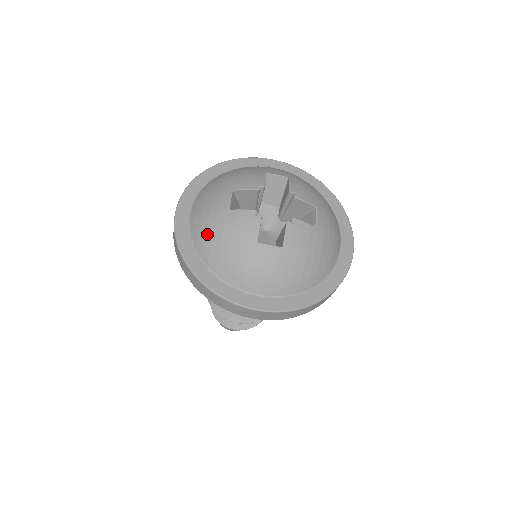
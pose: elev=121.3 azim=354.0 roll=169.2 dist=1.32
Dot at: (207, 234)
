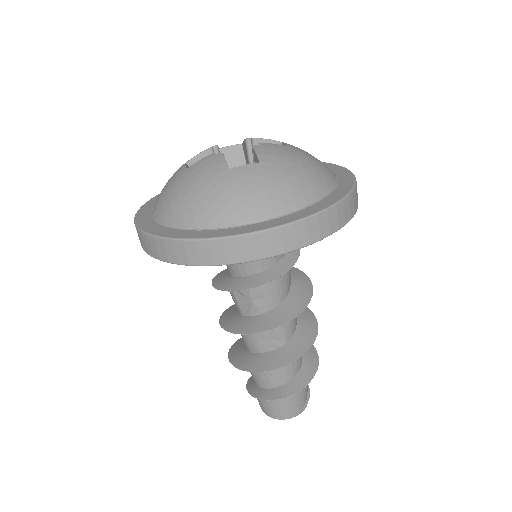
Dot at: (172, 201)
